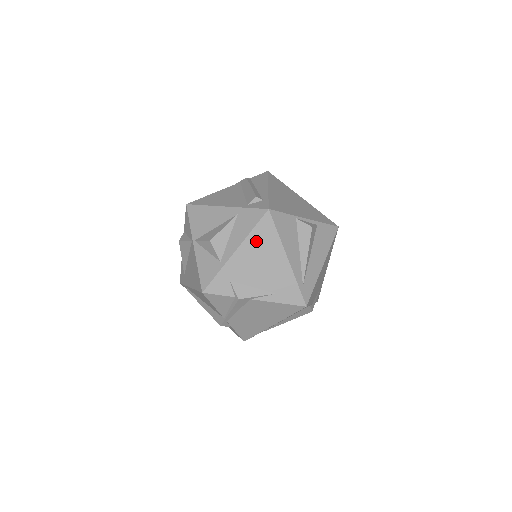
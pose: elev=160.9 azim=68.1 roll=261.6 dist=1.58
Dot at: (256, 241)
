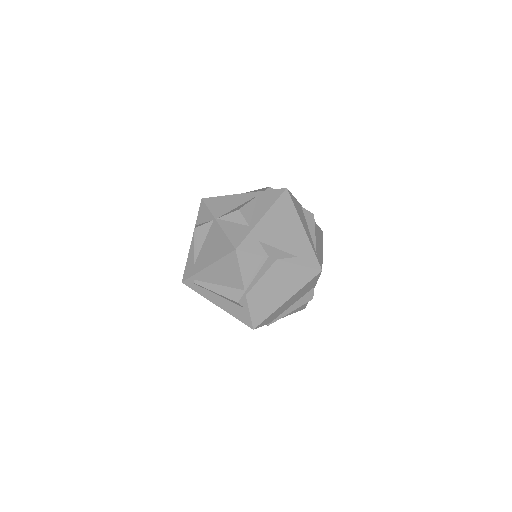
Dot at: (279, 211)
